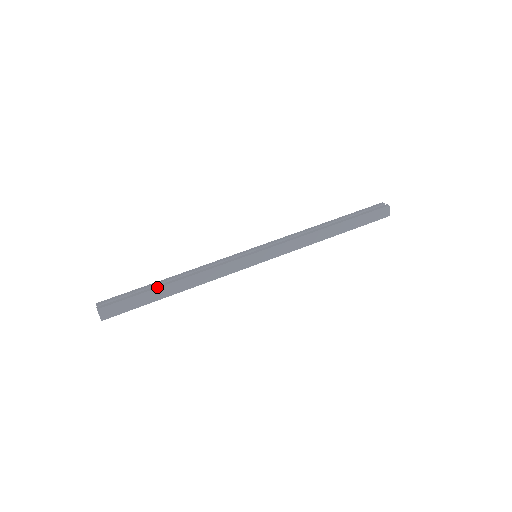
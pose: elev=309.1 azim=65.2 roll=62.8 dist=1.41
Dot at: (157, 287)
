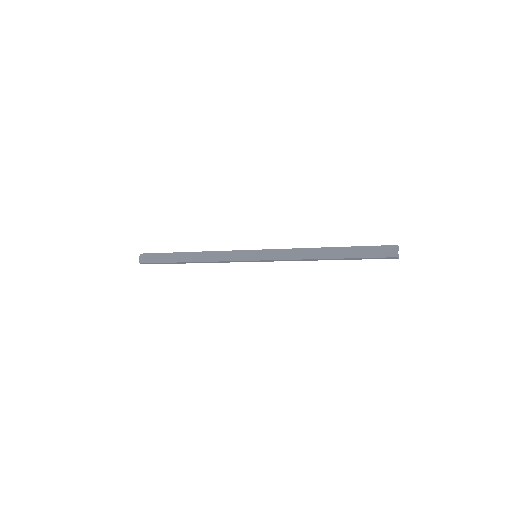
Dot at: (178, 252)
